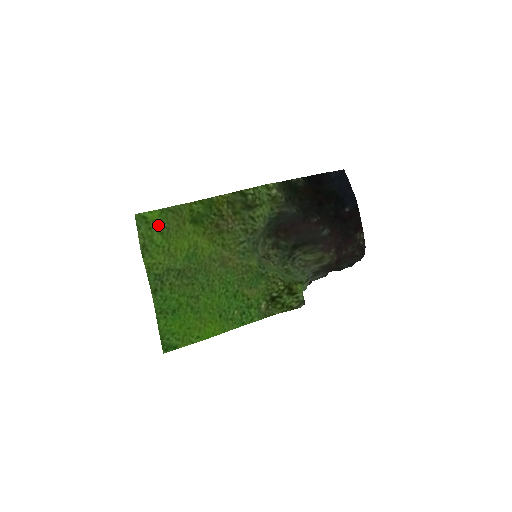
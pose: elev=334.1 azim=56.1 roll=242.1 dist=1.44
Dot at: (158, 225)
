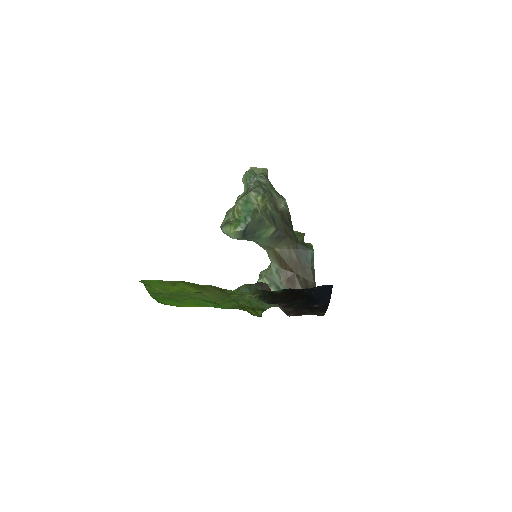
Dot at: (156, 282)
